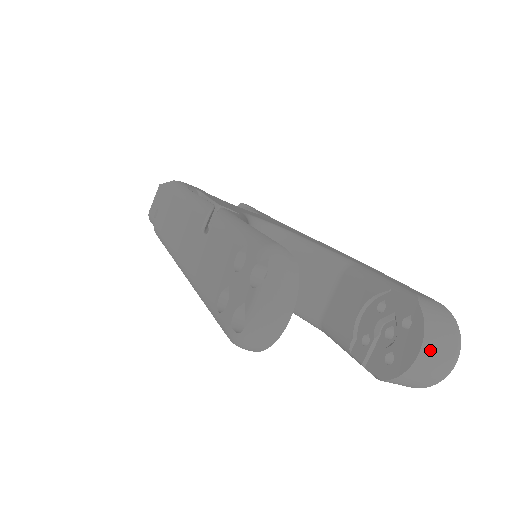
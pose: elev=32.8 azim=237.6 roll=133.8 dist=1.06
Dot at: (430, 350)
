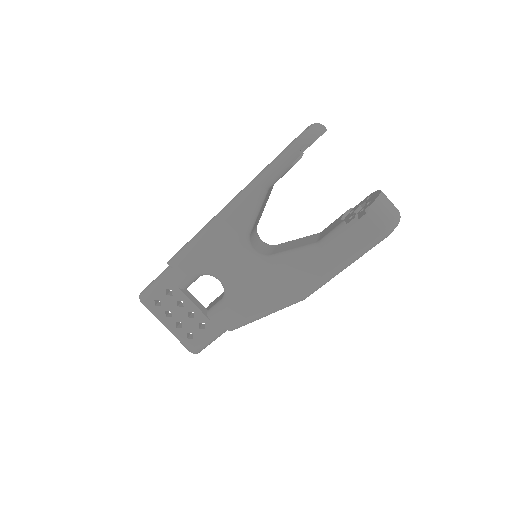
Dot at: (385, 195)
